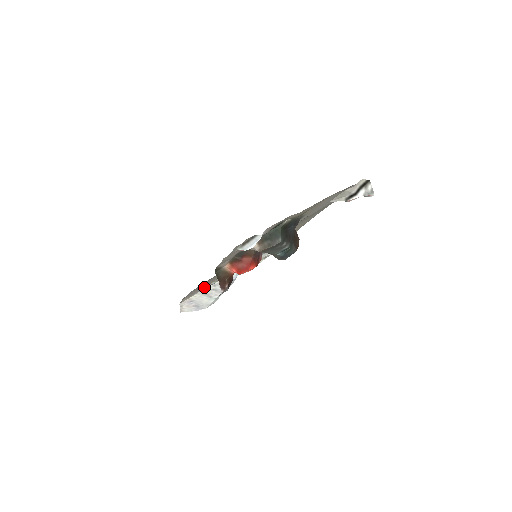
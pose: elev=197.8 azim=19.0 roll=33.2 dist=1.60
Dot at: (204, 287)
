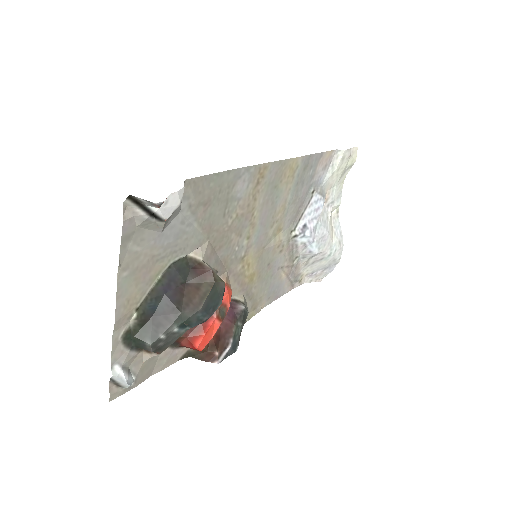
Dot at: (294, 269)
